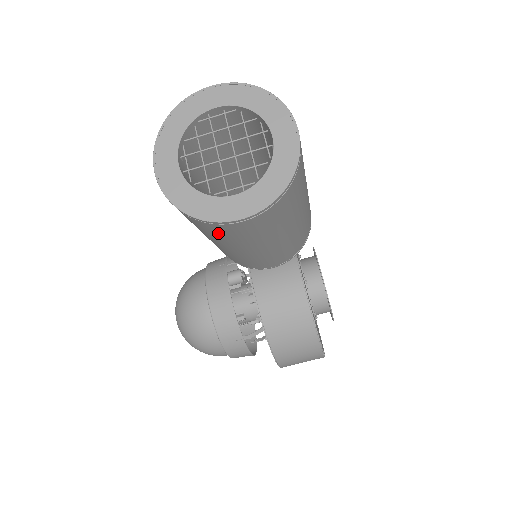
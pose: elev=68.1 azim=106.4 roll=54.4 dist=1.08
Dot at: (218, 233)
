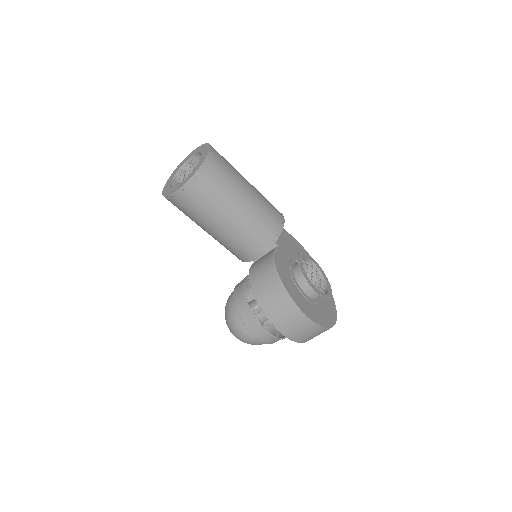
Dot at: (187, 208)
